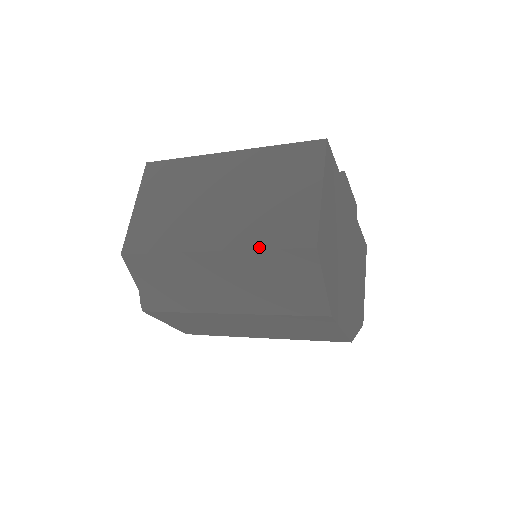
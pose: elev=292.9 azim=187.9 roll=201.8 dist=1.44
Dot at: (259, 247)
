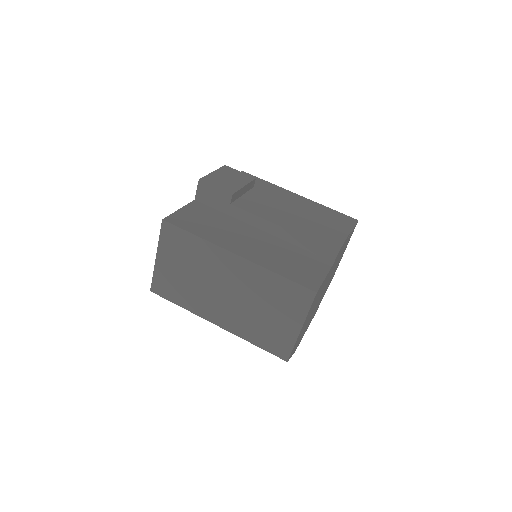
Dot at: (250, 342)
